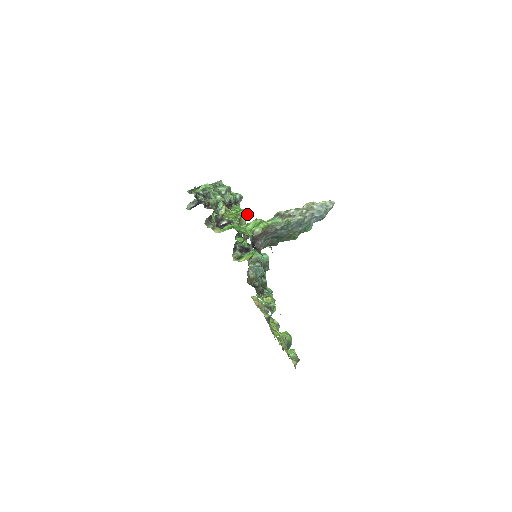
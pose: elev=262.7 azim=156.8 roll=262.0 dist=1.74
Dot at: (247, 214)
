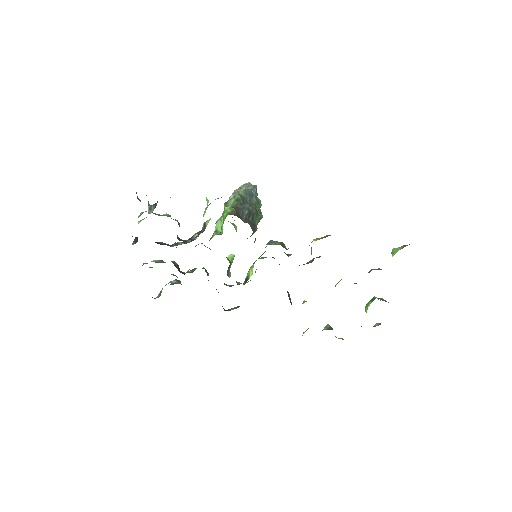
Dot at: occluded
